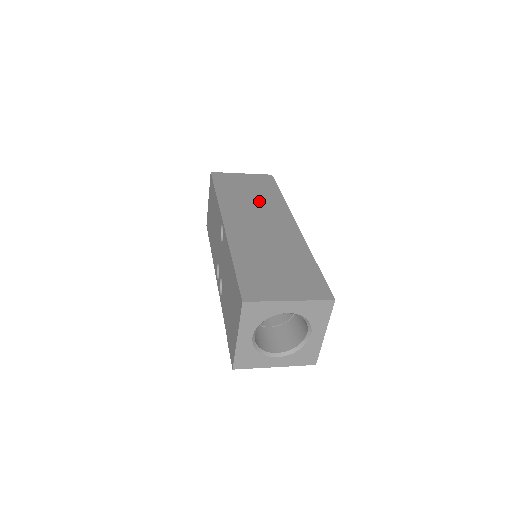
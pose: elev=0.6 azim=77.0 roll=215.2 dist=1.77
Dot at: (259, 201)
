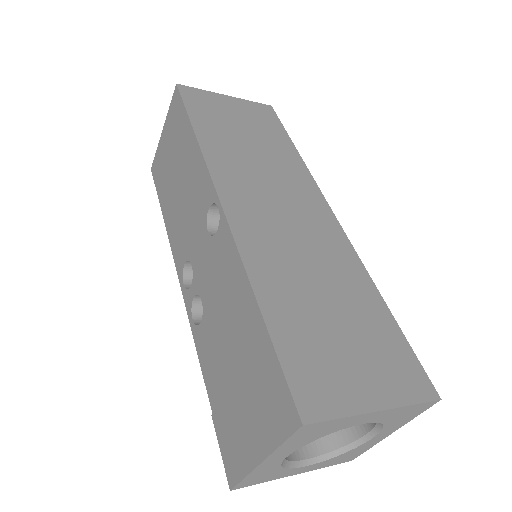
Dot at: (267, 158)
